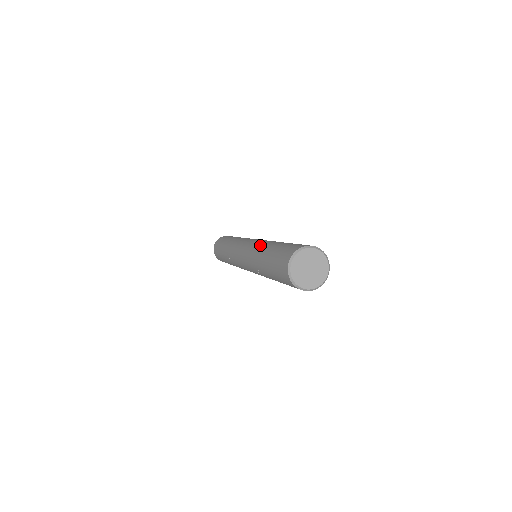
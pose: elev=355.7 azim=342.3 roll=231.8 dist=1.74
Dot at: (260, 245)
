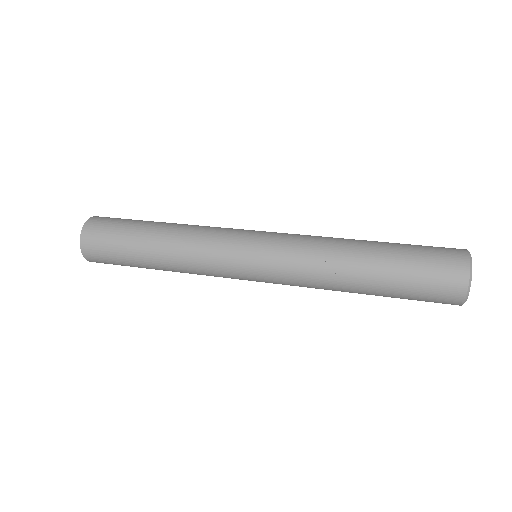
Dot at: occluded
